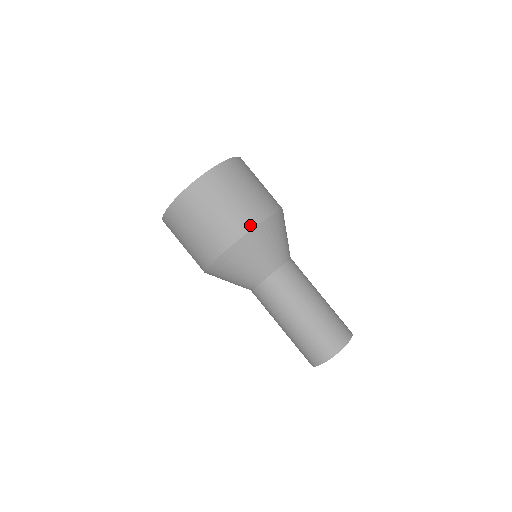
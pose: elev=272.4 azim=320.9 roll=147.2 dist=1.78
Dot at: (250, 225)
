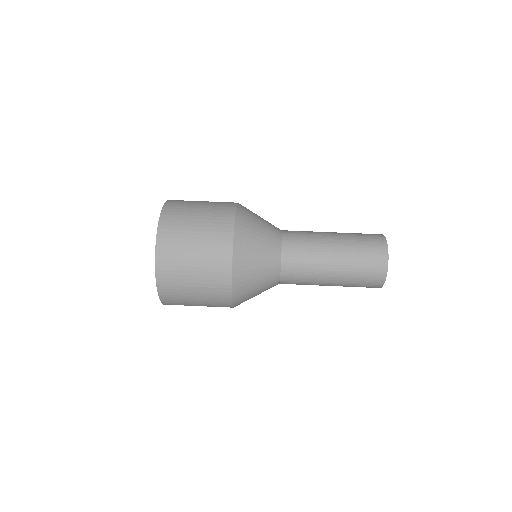
Dot at: (232, 208)
